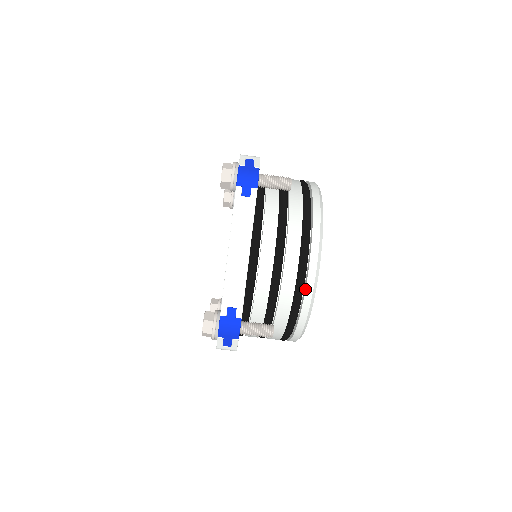
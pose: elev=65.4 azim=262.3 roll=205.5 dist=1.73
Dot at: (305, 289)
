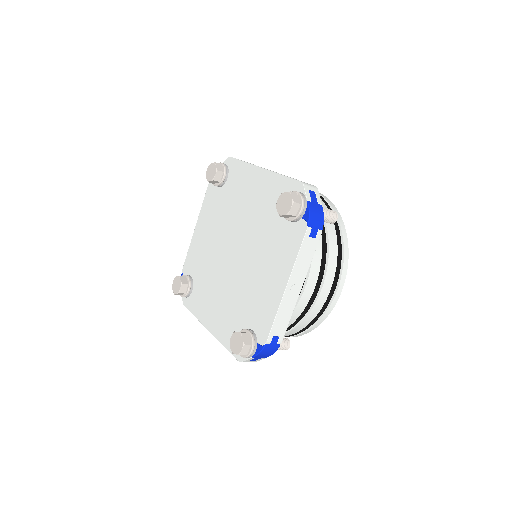
Dot at: (325, 313)
